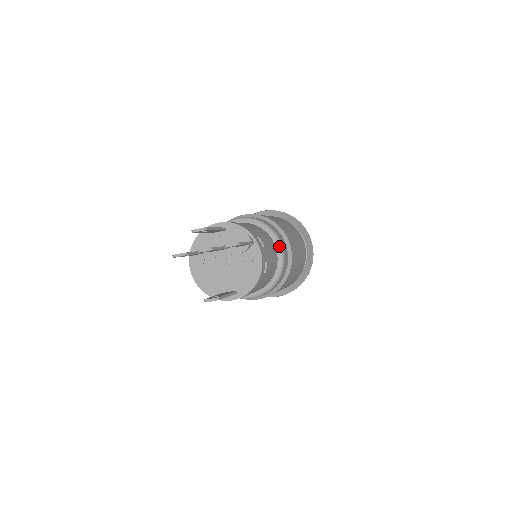
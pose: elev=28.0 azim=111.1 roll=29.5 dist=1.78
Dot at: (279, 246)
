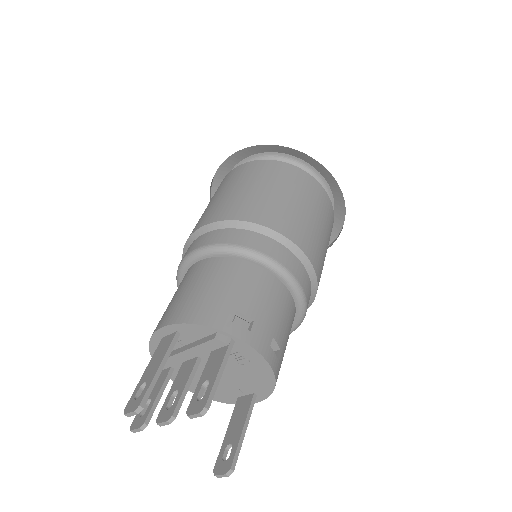
Dot at: (278, 272)
